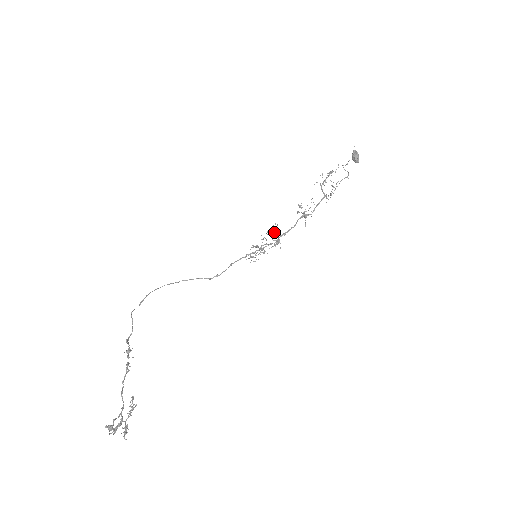
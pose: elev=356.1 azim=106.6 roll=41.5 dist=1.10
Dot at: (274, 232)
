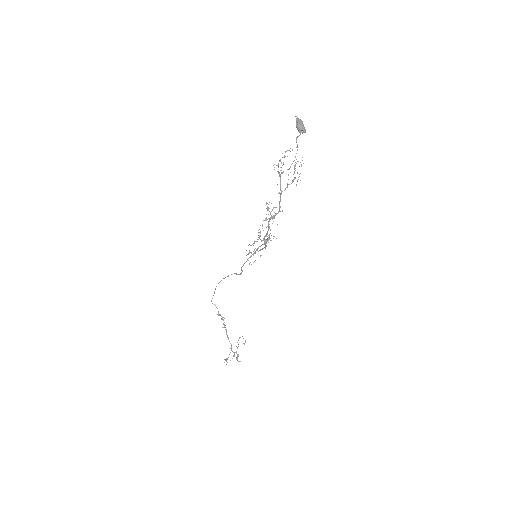
Dot at: (259, 235)
